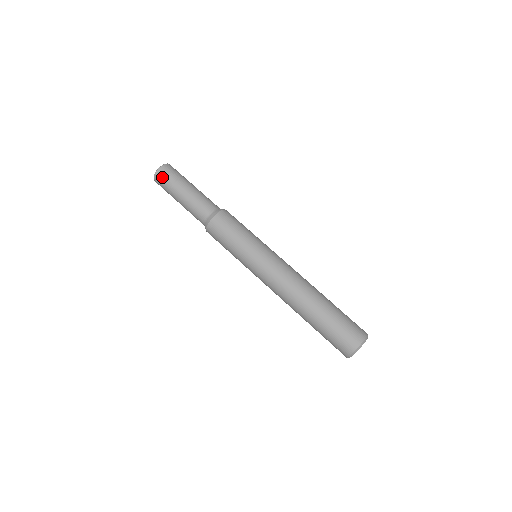
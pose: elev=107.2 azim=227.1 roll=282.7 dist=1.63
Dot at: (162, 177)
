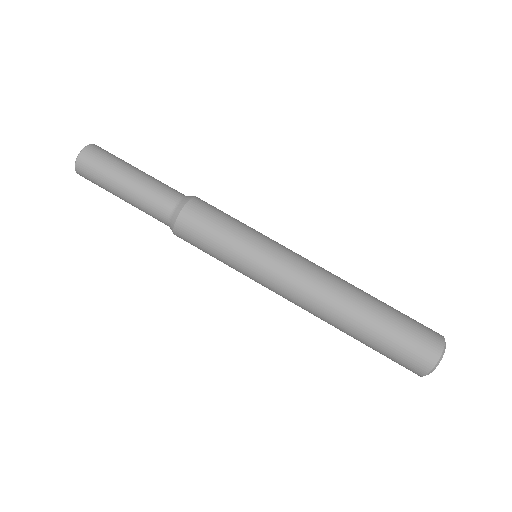
Dot at: (86, 176)
